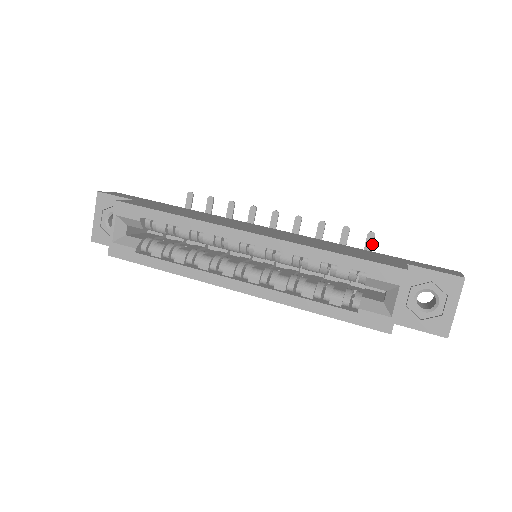
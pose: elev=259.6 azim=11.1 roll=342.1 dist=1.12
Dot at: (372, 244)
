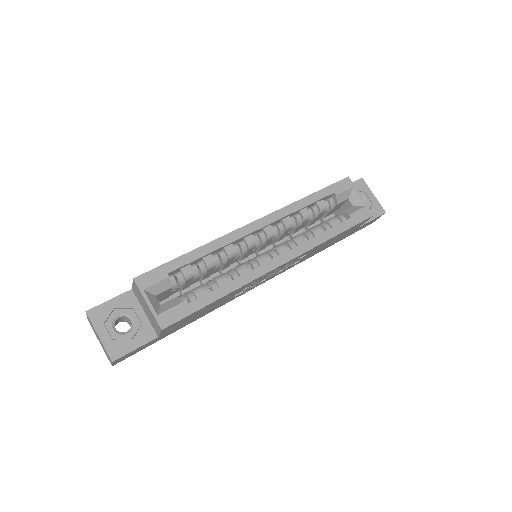
Dot at: occluded
